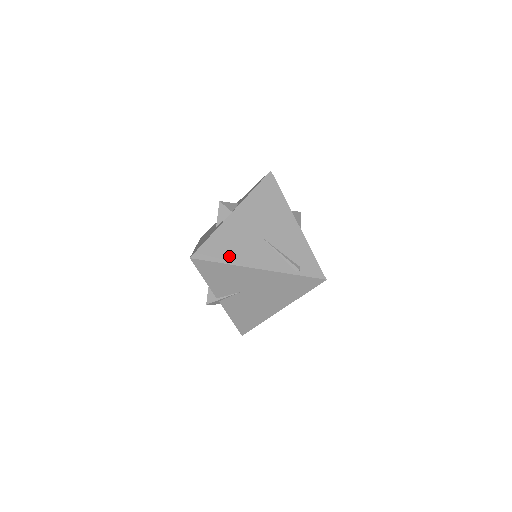
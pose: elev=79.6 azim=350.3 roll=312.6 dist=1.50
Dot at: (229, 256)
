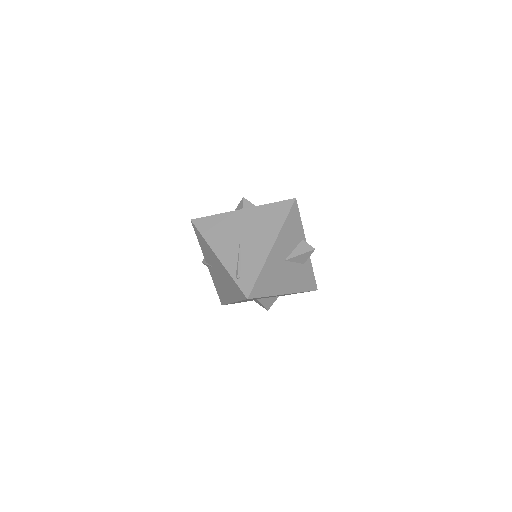
Dot at: (210, 235)
